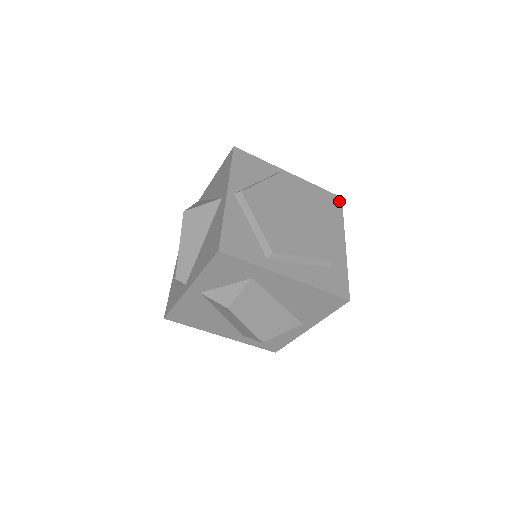
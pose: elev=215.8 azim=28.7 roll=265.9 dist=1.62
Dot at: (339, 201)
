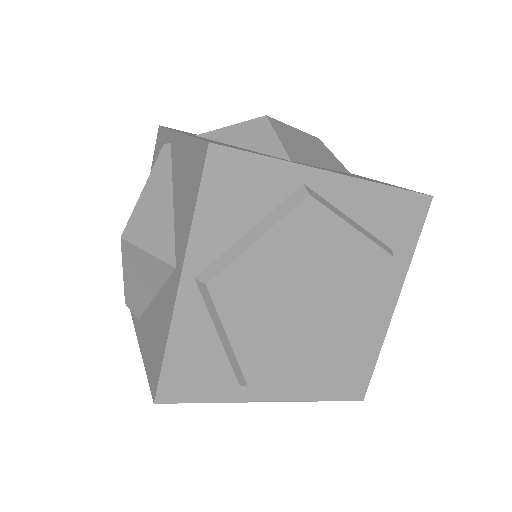
Dot at: (423, 208)
